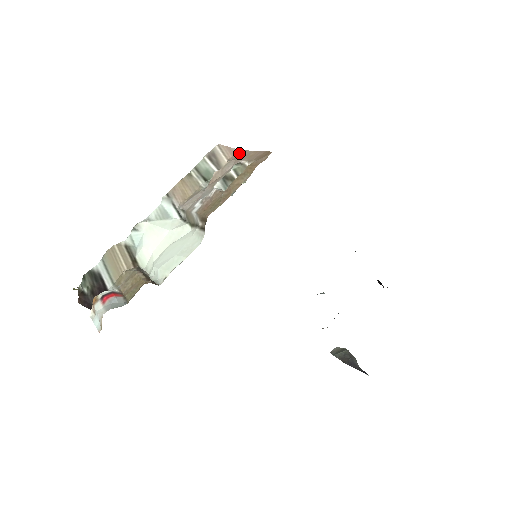
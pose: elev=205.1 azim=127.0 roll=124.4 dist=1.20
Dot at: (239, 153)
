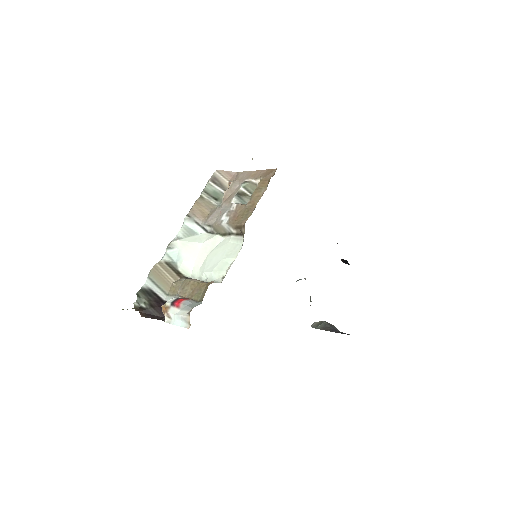
Dot at: (239, 174)
